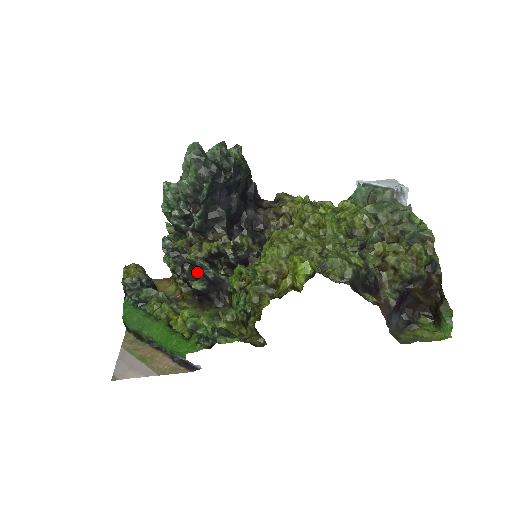
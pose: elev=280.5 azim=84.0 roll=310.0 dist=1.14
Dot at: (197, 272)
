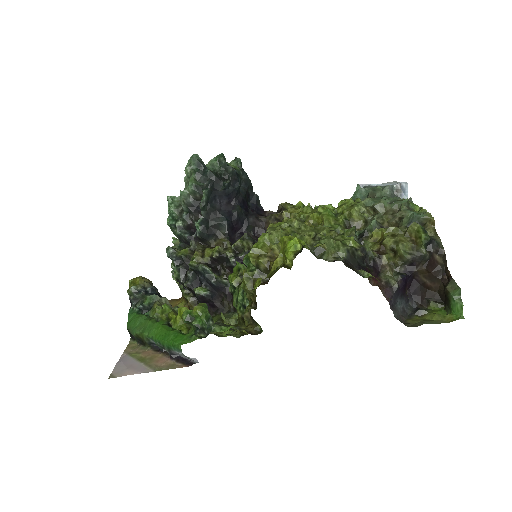
Dot at: (200, 278)
